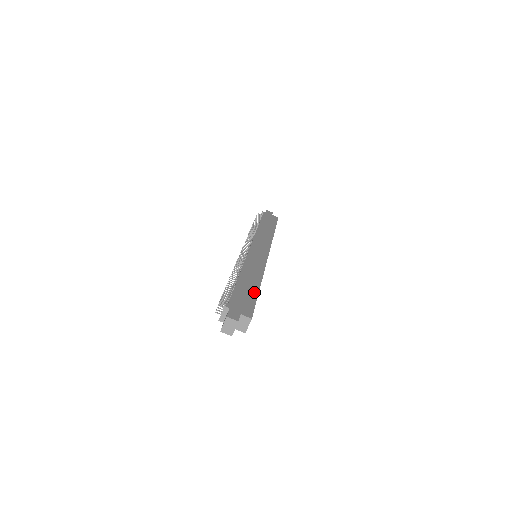
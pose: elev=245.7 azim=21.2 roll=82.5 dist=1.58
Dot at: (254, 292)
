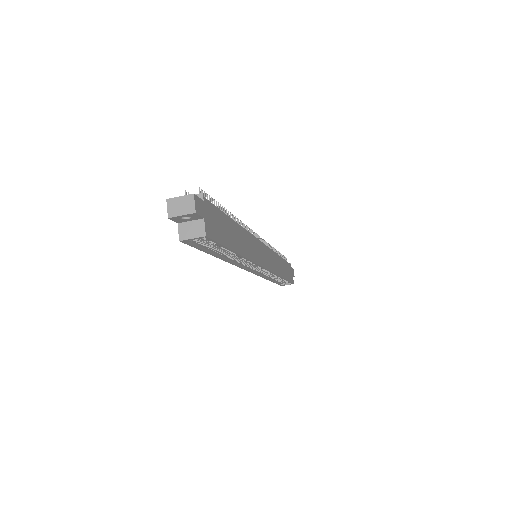
Dot at: (231, 243)
